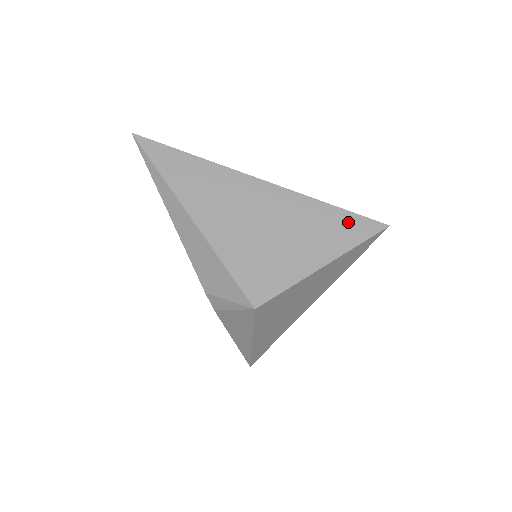
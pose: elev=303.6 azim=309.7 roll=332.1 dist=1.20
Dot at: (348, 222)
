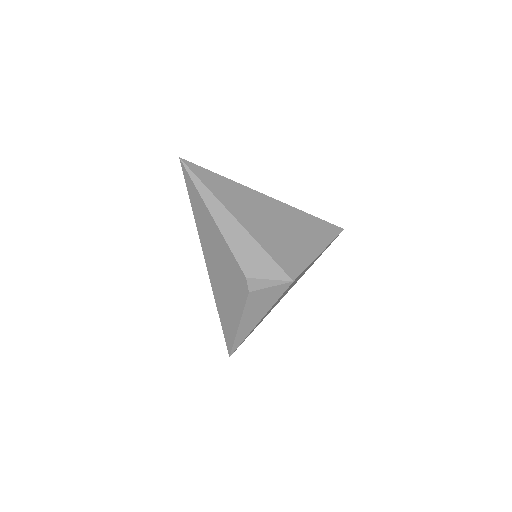
Dot at: (324, 226)
